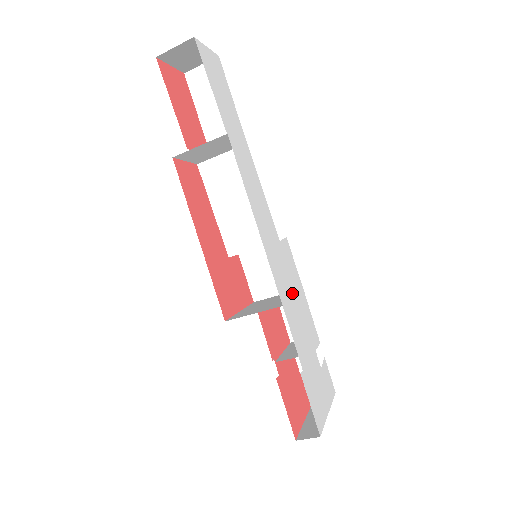
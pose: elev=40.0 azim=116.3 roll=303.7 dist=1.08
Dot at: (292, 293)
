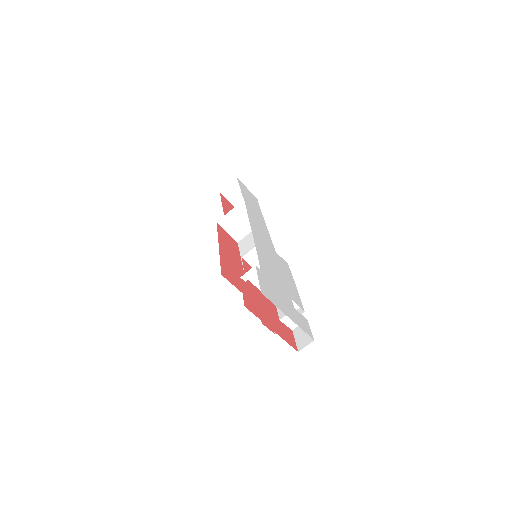
Dot at: (275, 265)
